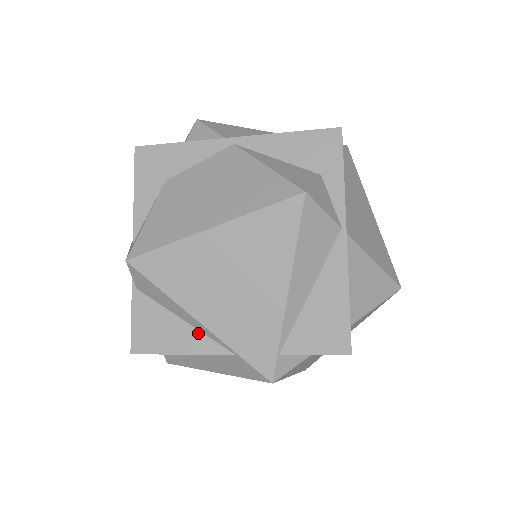
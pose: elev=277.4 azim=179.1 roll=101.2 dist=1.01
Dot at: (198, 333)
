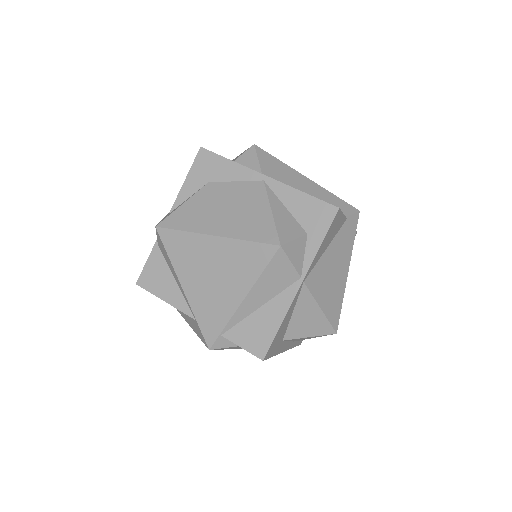
Dot at: (180, 294)
